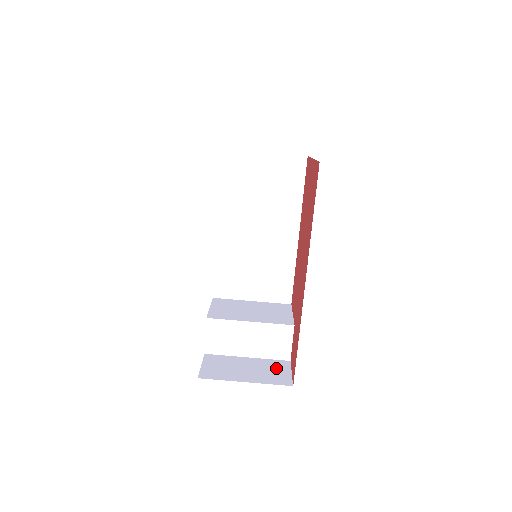
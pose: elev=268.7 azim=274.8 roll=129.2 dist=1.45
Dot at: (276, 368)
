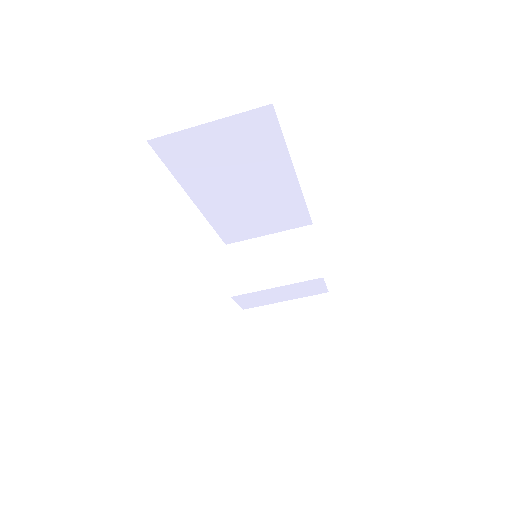
Dot at: (316, 312)
